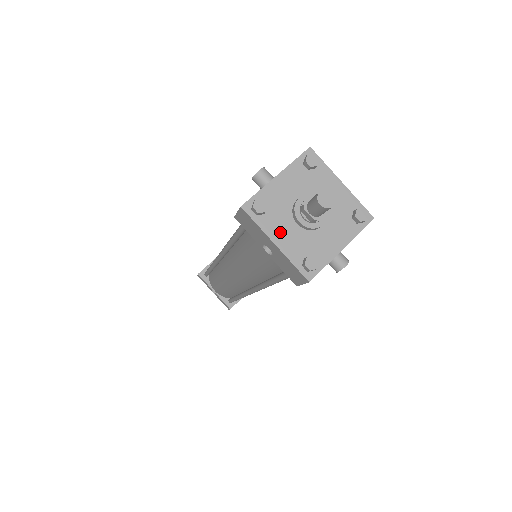
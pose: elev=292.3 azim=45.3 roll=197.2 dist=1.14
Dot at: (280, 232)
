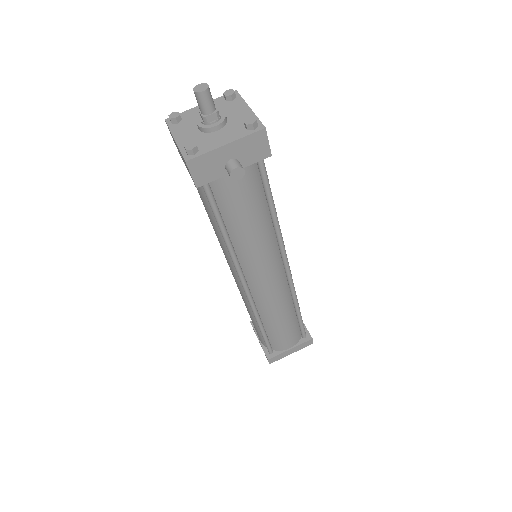
Dot at: (183, 133)
